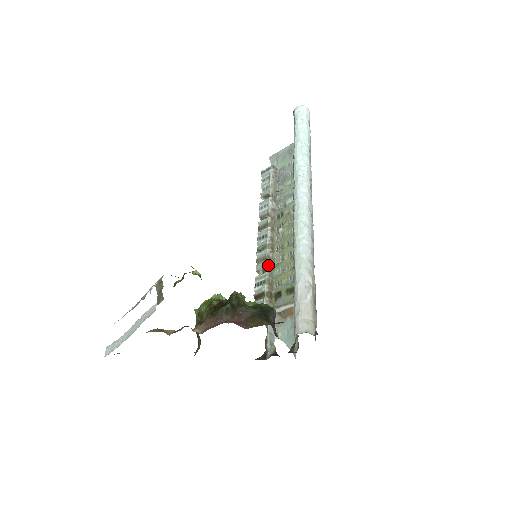
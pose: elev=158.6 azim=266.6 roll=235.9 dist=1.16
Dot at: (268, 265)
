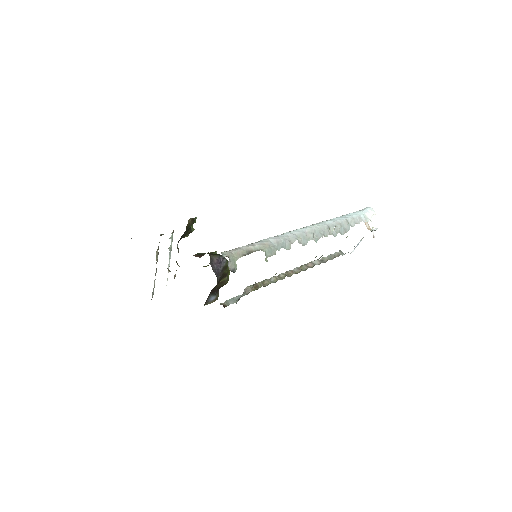
Dot at: (273, 277)
